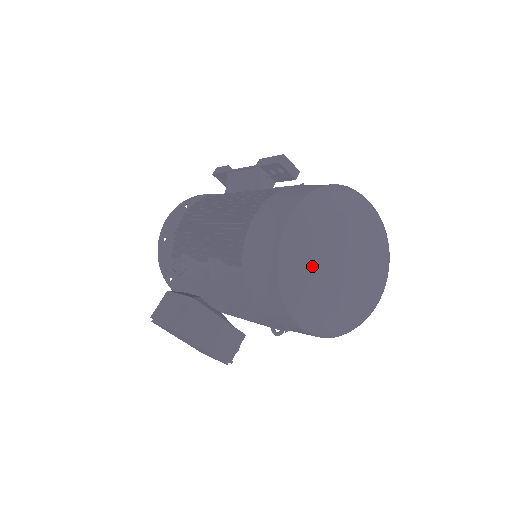
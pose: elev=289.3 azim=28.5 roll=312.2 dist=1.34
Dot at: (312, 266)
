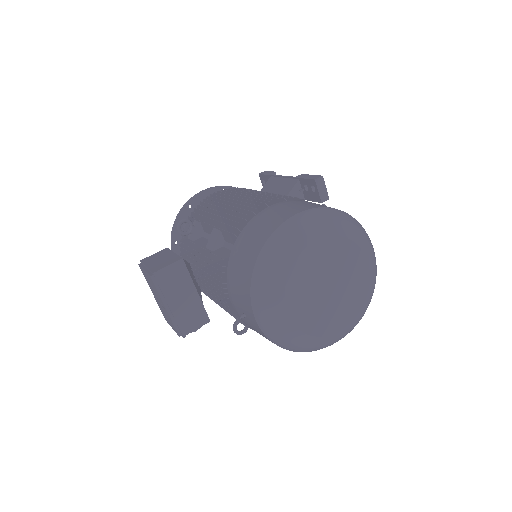
Dot at: (291, 264)
